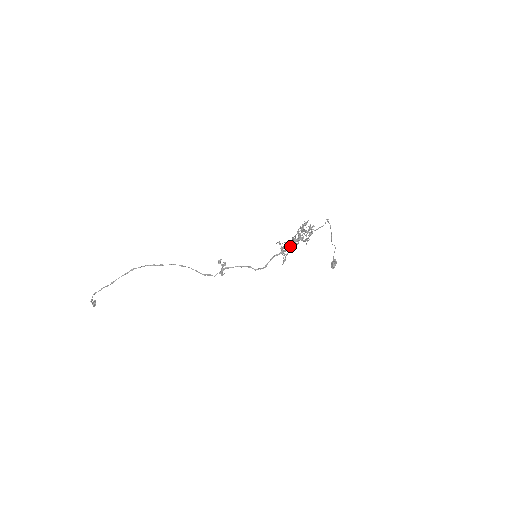
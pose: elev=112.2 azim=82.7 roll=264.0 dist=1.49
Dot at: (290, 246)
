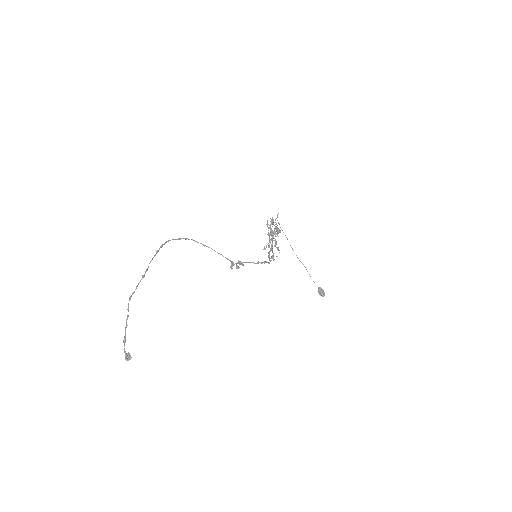
Dot at: (272, 241)
